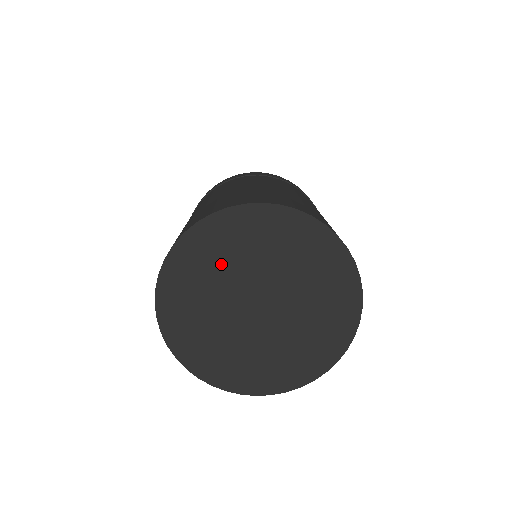
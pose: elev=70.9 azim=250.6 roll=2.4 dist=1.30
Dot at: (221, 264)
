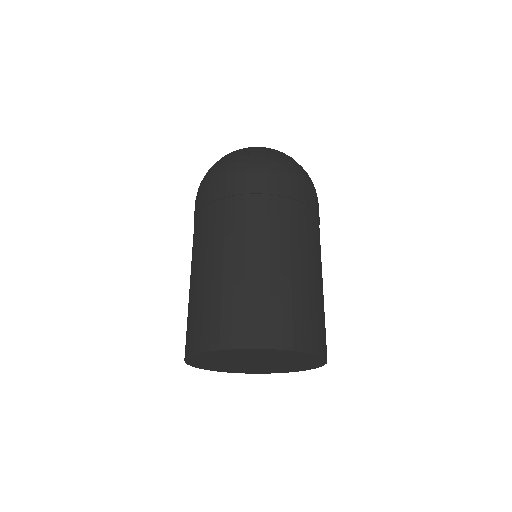
Dot at: (221, 359)
